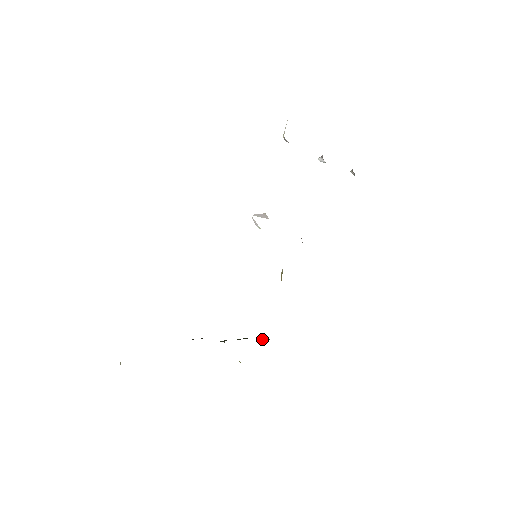
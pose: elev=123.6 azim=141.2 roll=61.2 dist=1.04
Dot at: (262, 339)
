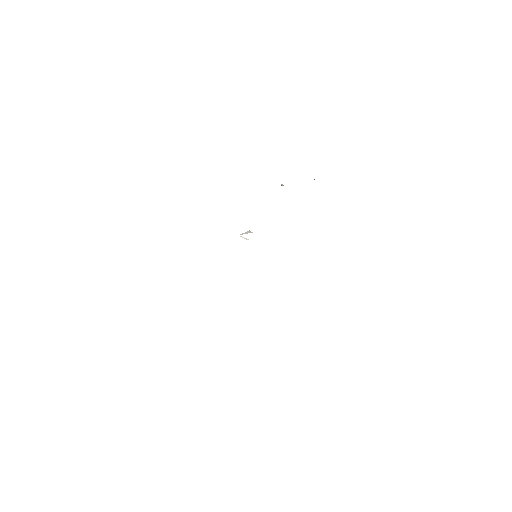
Dot at: occluded
